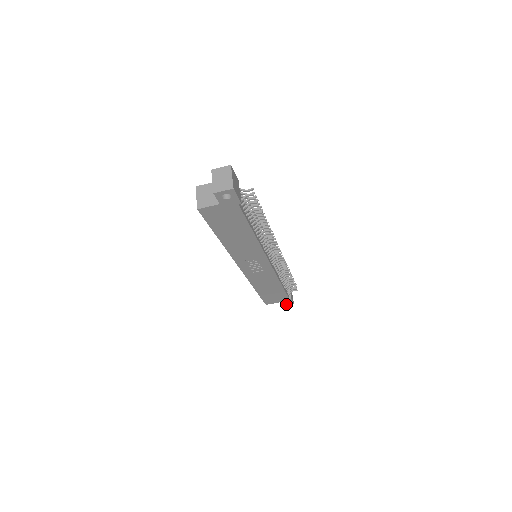
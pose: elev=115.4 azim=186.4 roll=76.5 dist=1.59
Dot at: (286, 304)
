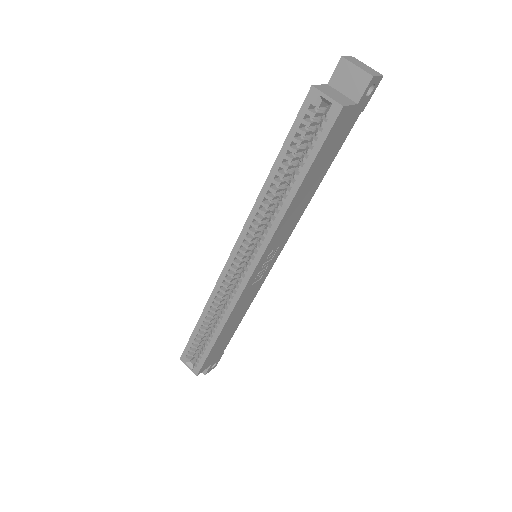
Dot at: (210, 369)
